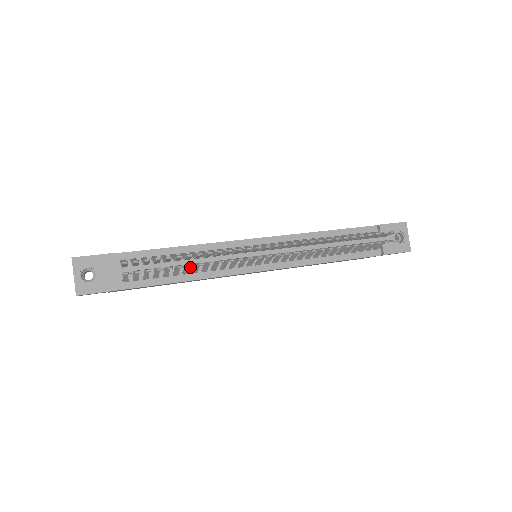
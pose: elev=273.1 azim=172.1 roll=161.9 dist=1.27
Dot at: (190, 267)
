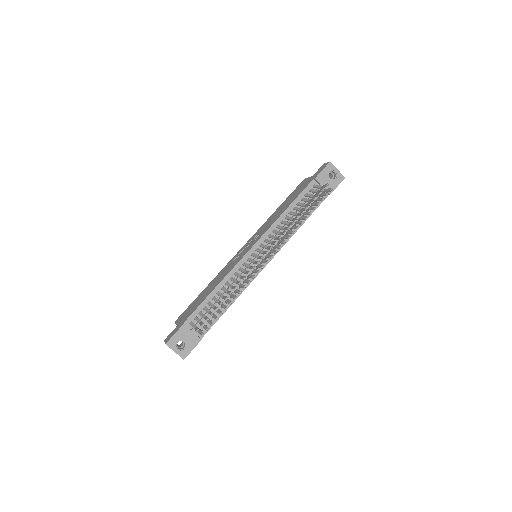
Dot at: (227, 296)
